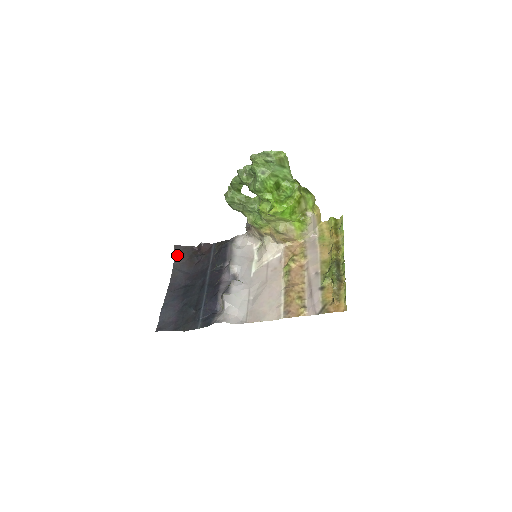
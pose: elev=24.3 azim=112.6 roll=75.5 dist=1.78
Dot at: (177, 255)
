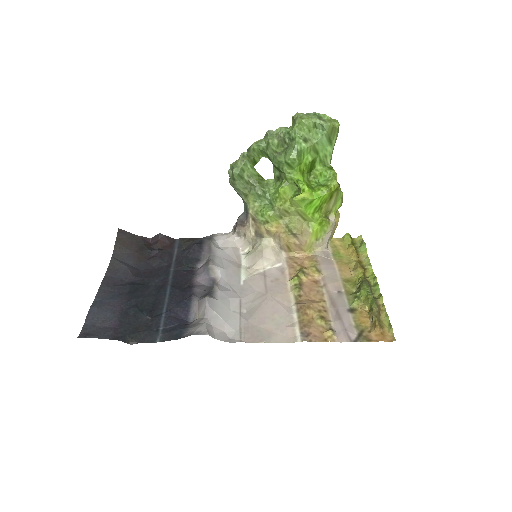
Dot at: (120, 242)
